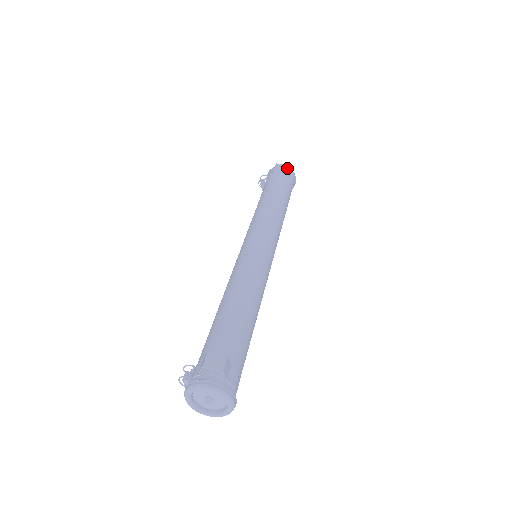
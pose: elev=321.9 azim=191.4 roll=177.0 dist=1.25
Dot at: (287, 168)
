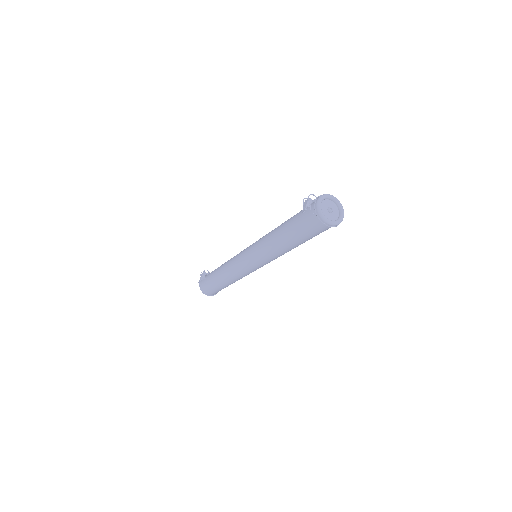
Dot at: occluded
